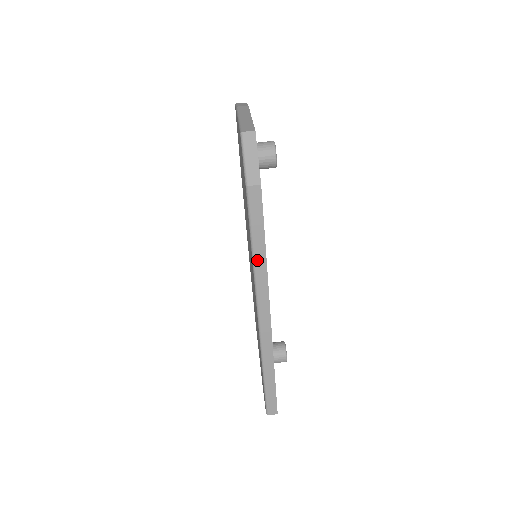
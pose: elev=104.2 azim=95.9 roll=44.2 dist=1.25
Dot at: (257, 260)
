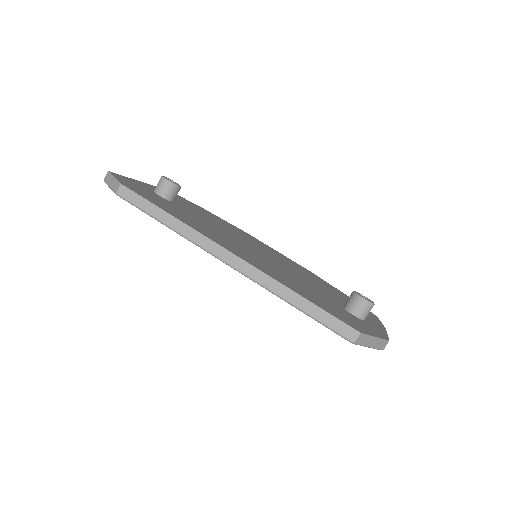
Dot at: (173, 226)
